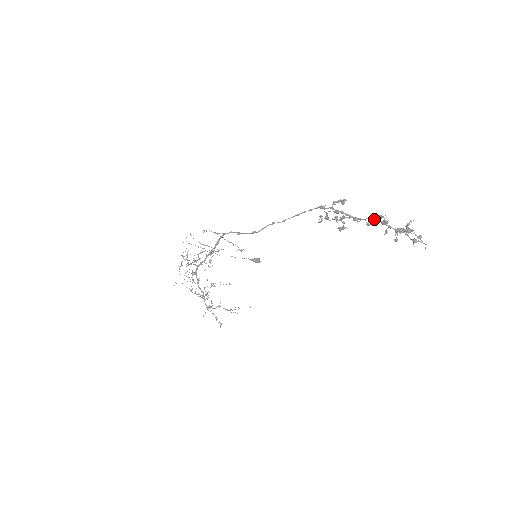
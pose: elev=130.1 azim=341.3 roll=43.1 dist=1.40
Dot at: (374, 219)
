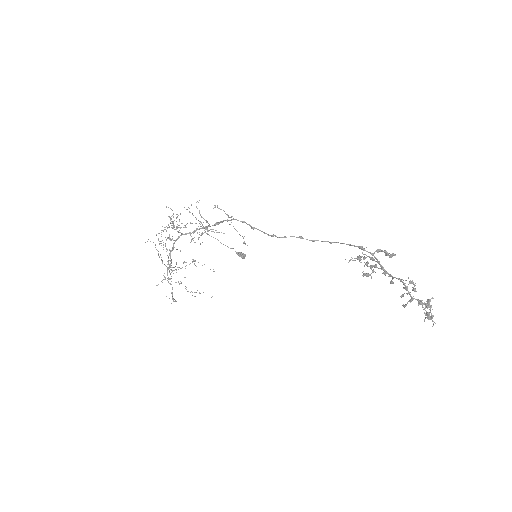
Dot at: (402, 281)
